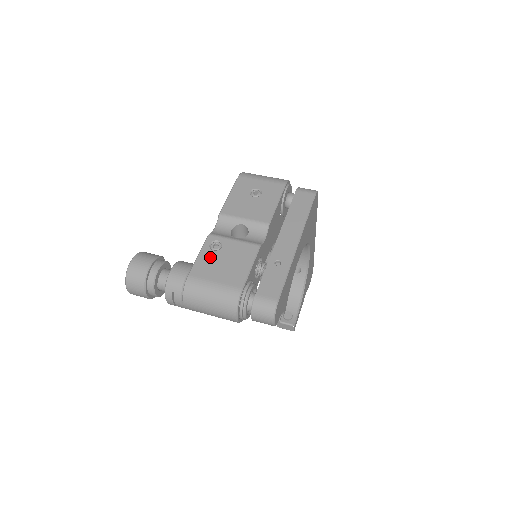
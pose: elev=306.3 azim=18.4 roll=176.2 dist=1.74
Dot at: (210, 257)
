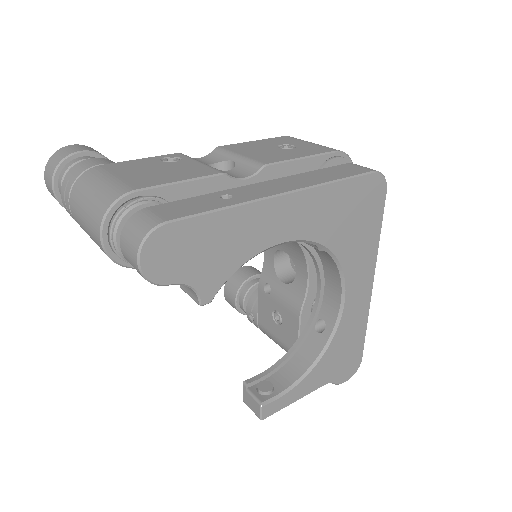
Dot at: (148, 163)
